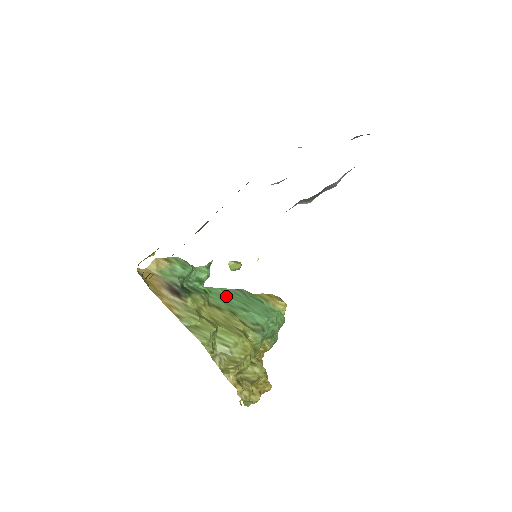
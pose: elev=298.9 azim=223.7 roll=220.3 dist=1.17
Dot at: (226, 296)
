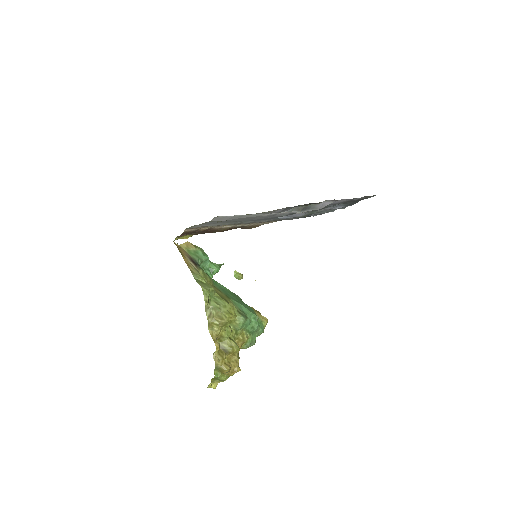
Dot at: (226, 290)
